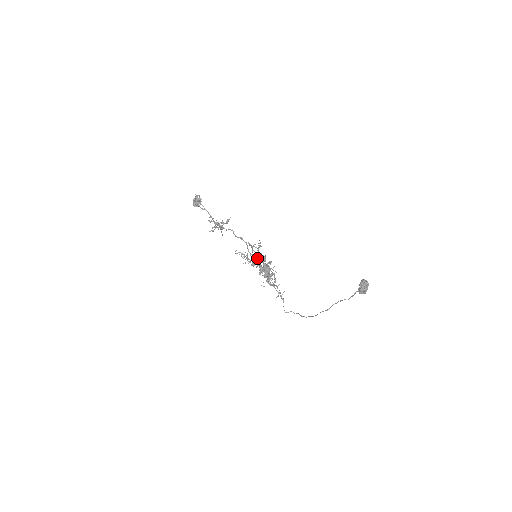
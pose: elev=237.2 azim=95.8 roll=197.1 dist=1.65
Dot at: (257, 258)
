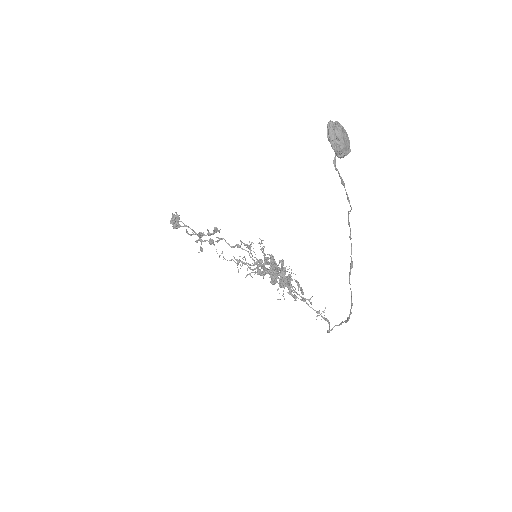
Dot at: (260, 260)
